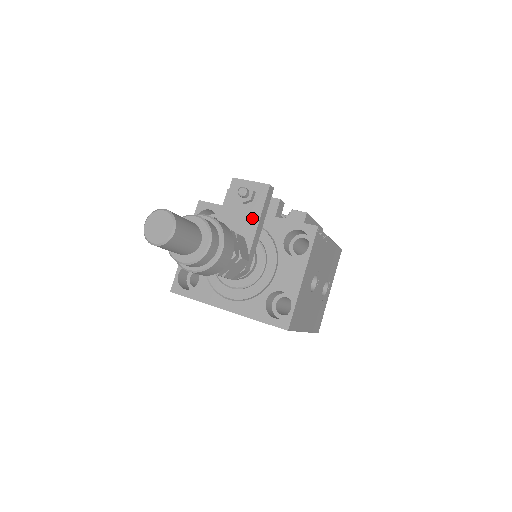
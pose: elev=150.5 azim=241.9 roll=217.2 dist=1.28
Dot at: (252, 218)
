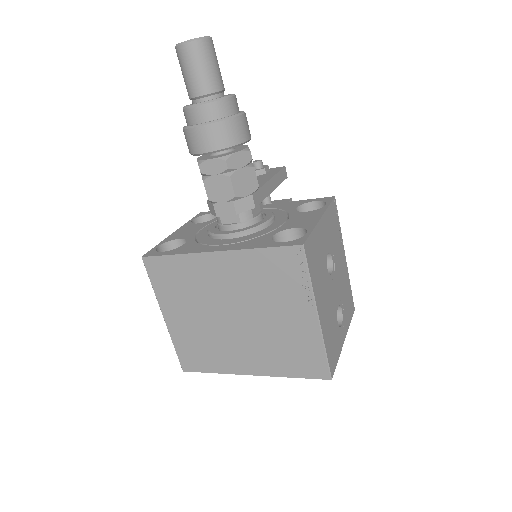
Dot at: (264, 178)
